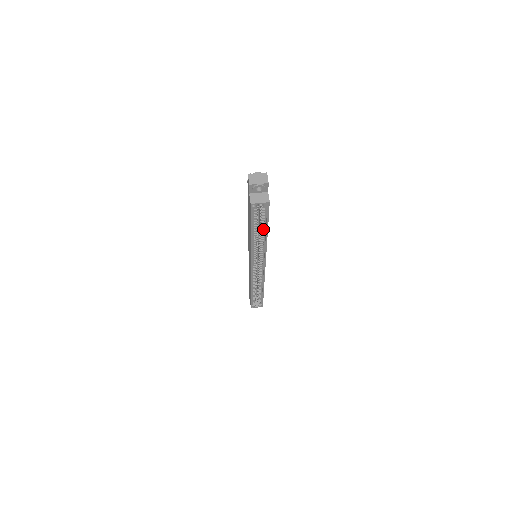
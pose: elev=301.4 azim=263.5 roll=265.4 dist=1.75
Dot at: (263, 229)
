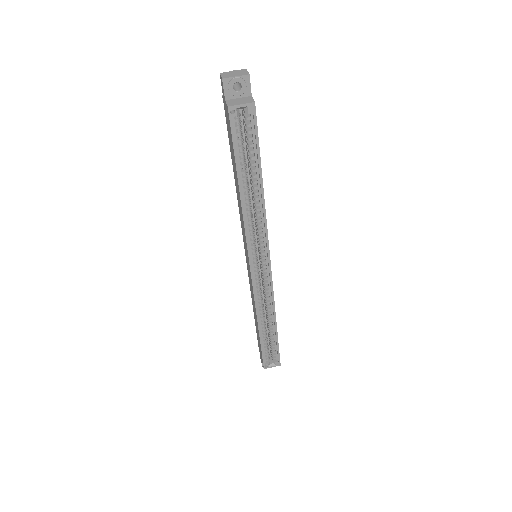
Dot at: (255, 175)
